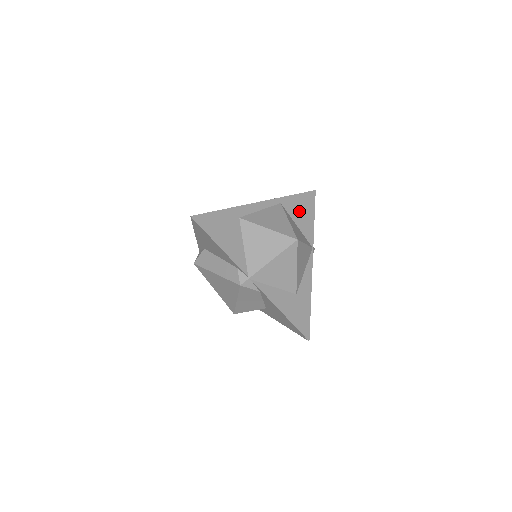
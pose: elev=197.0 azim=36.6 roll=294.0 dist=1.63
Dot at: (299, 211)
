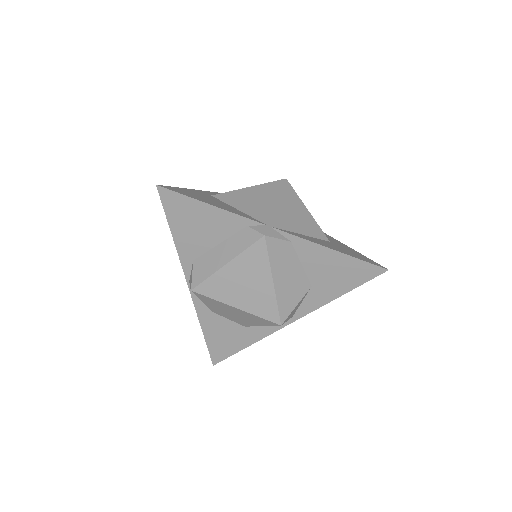
Dot at: occluded
